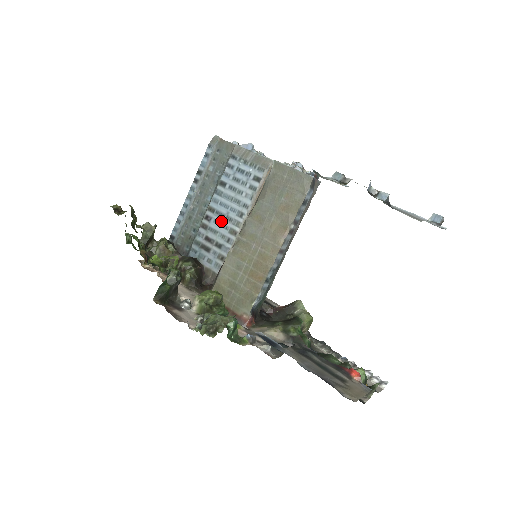
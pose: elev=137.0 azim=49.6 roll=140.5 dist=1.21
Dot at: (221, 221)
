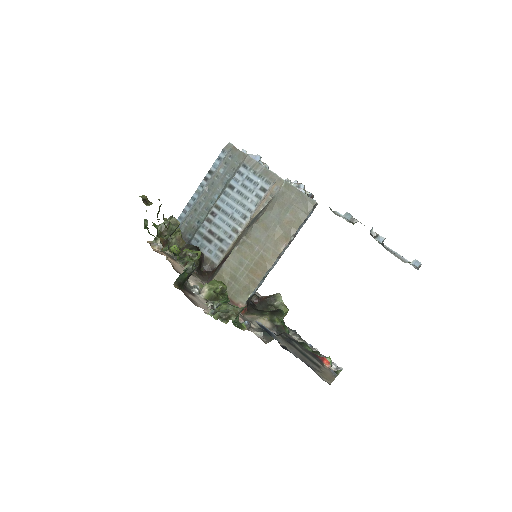
Dot at: (225, 219)
